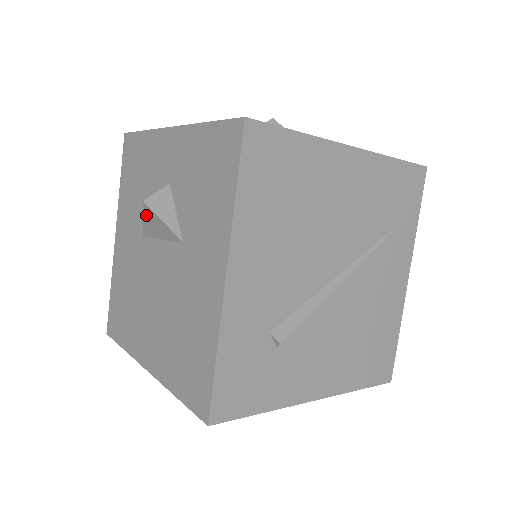
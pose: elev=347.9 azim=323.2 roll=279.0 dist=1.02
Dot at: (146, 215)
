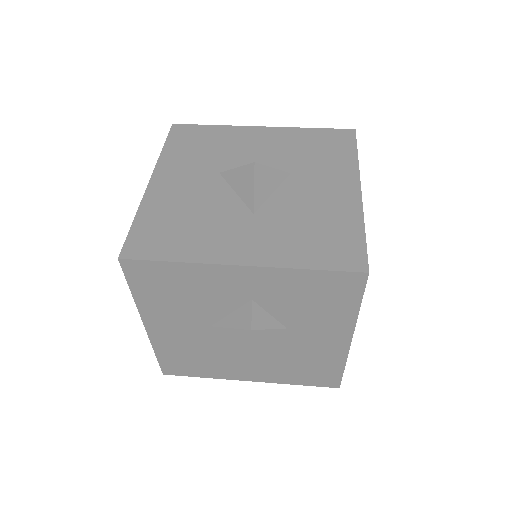
Dot at: occluded
